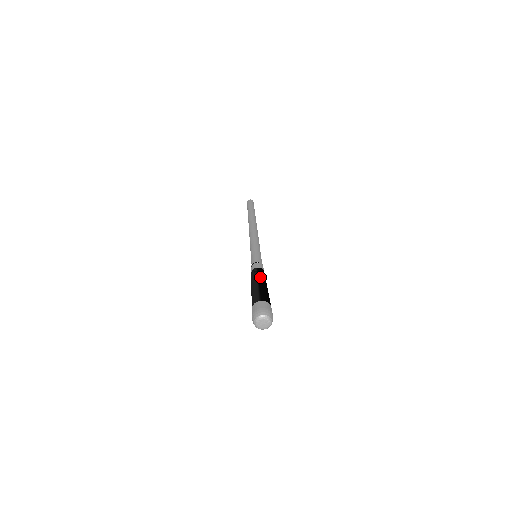
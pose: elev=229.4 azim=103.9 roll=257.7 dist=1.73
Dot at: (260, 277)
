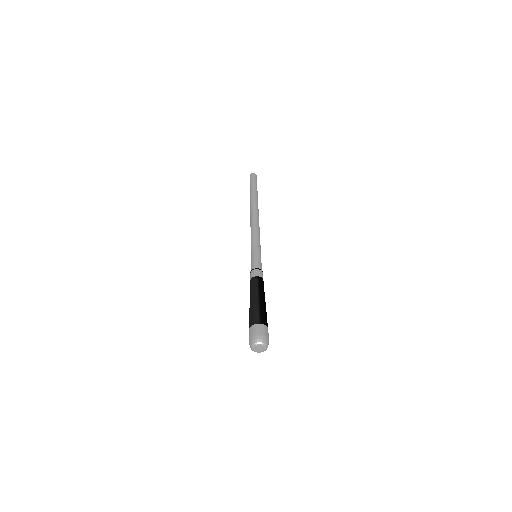
Dot at: (261, 291)
